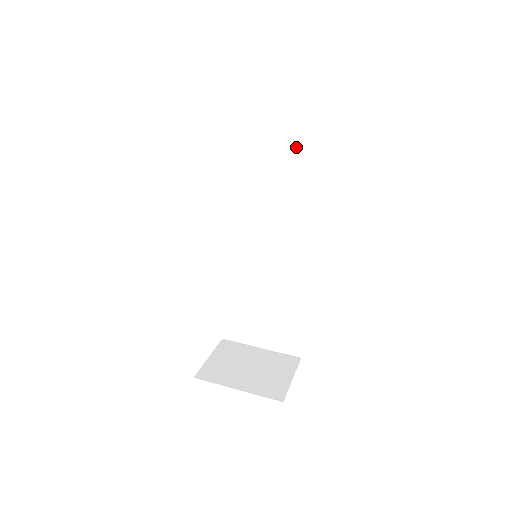
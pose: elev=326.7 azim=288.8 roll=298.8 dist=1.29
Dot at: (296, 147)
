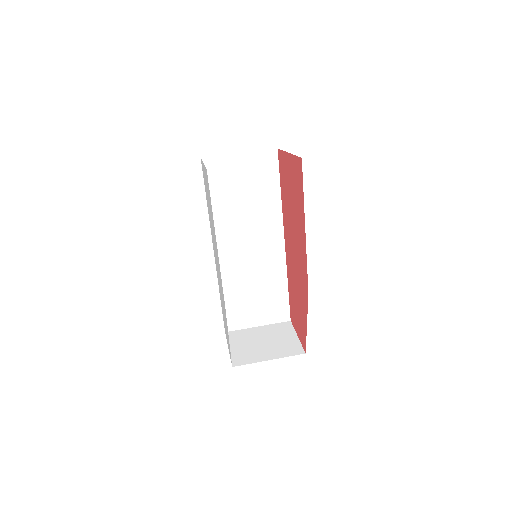
Dot at: (253, 166)
